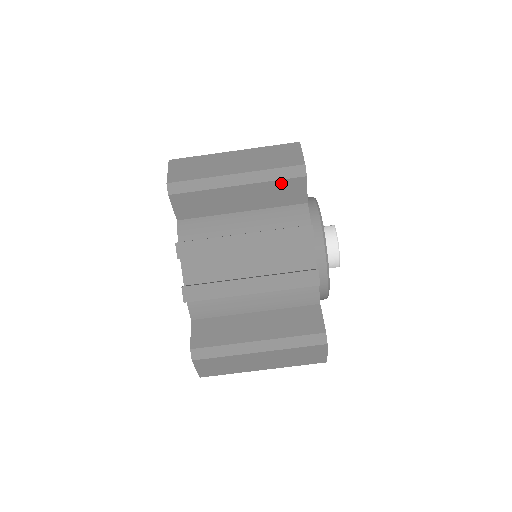
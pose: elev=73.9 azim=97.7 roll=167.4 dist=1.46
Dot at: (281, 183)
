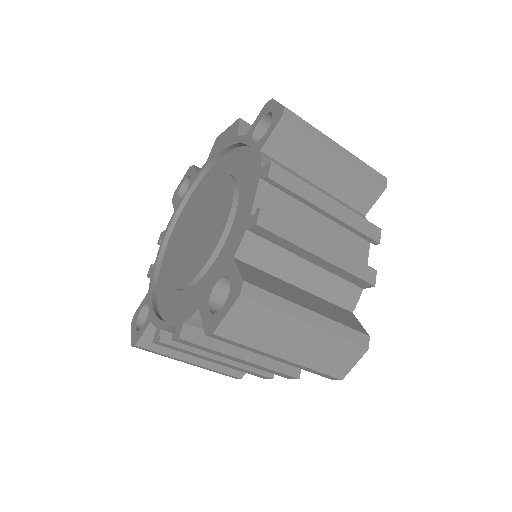
Dot at: occluded
